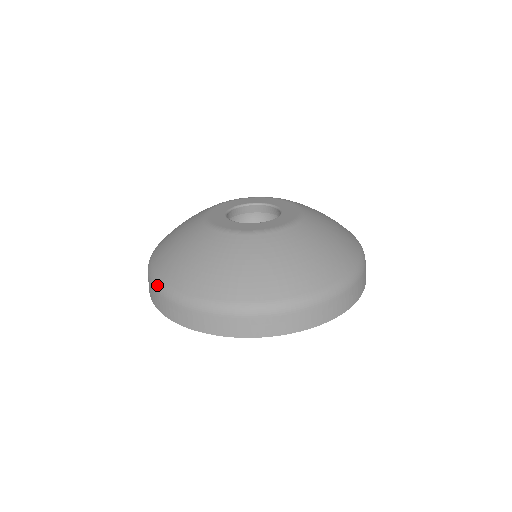
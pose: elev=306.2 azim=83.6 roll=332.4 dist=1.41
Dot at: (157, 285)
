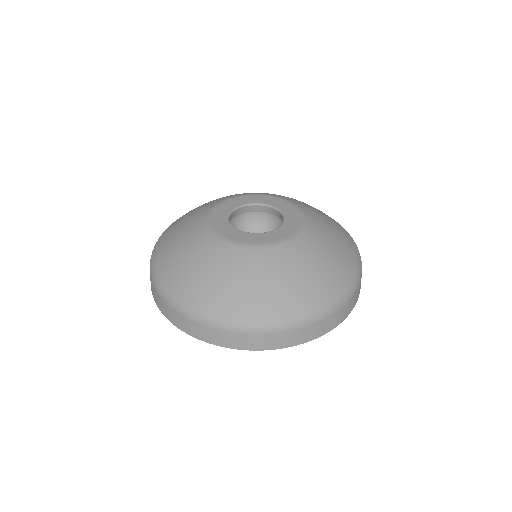
Dot at: (151, 256)
